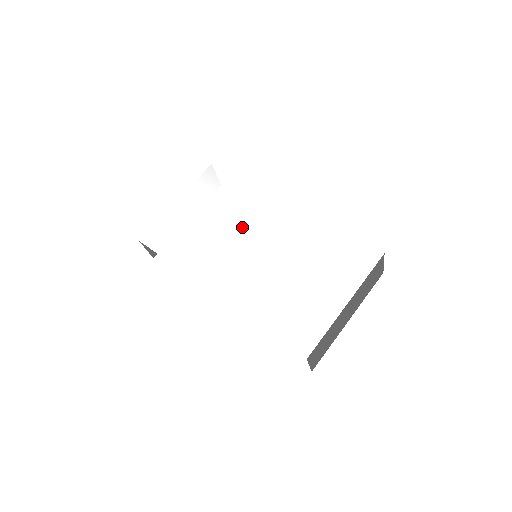
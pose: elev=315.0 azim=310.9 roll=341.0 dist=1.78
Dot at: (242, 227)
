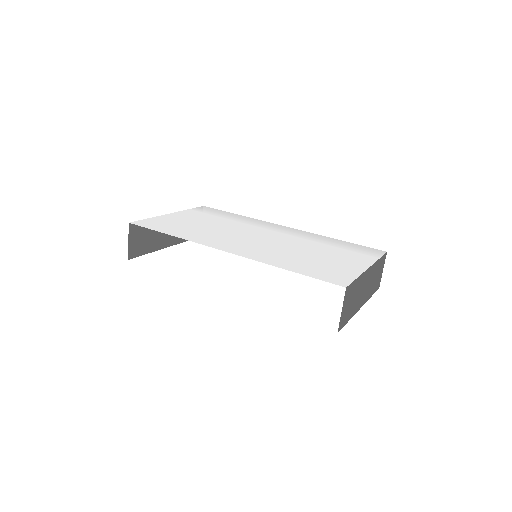
Dot at: (244, 229)
